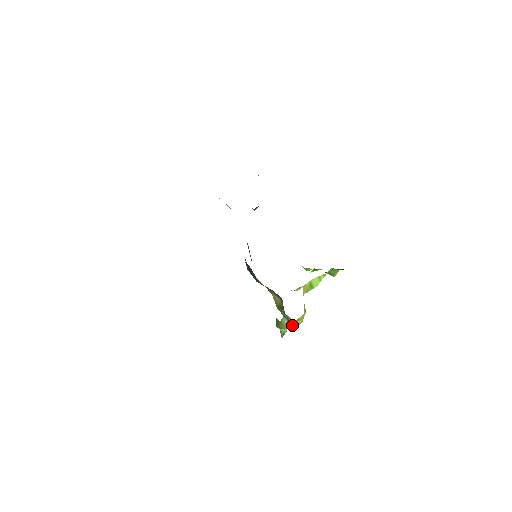
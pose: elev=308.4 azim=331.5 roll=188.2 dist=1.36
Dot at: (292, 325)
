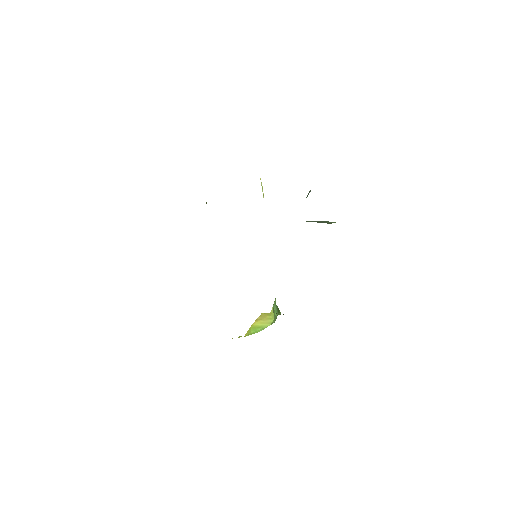
Dot at: occluded
